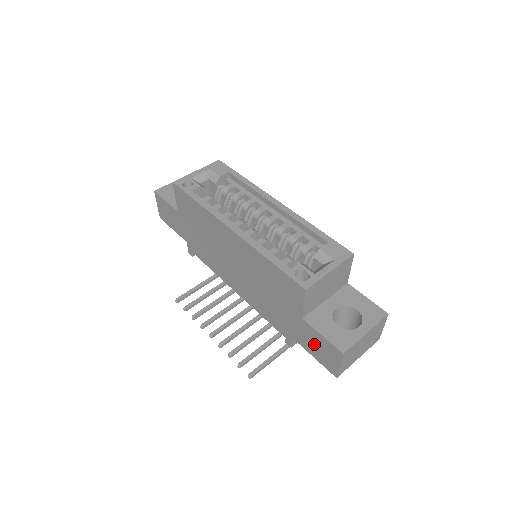
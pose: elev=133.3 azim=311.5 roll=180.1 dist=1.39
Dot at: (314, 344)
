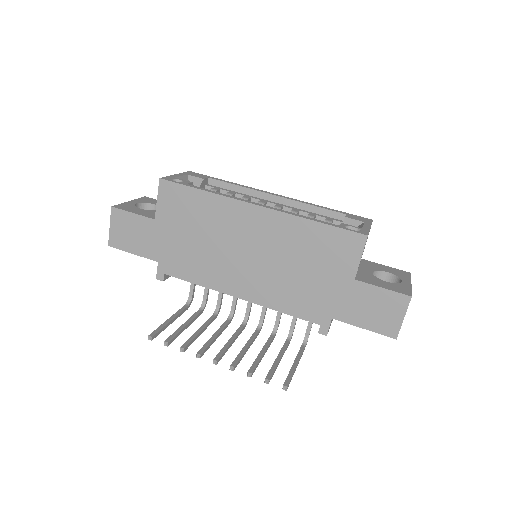
Dot at: (368, 308)
